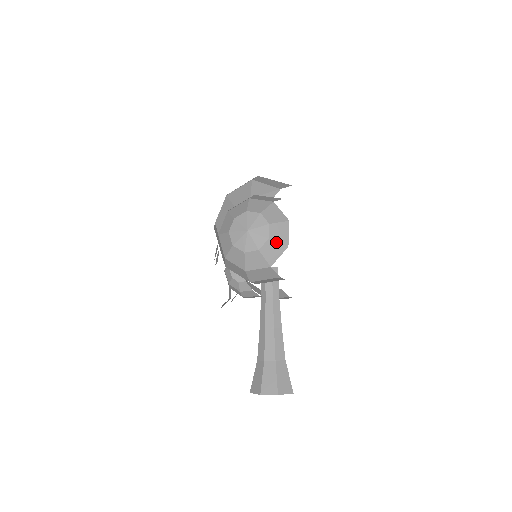
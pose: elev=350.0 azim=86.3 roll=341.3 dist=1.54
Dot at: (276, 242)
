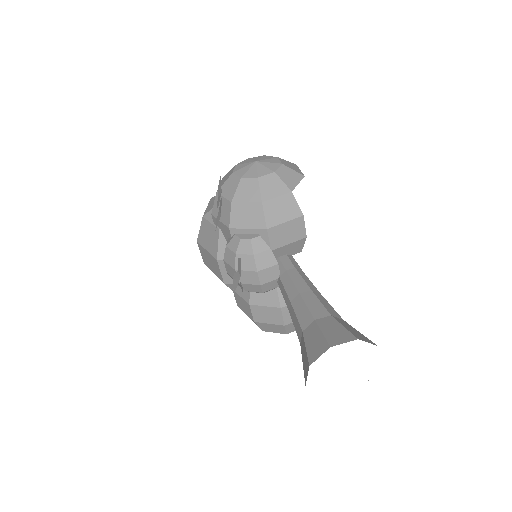
Dot at: (291, 169)
